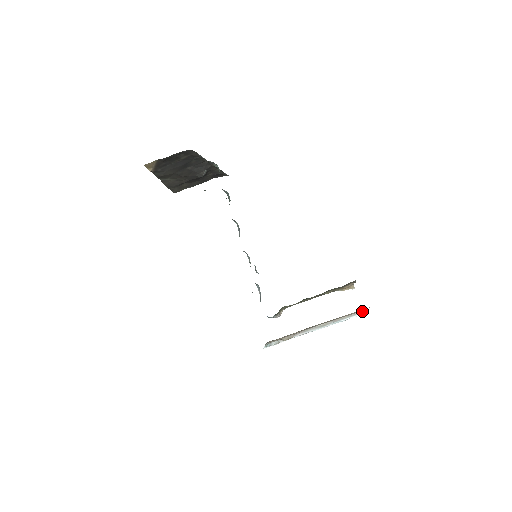
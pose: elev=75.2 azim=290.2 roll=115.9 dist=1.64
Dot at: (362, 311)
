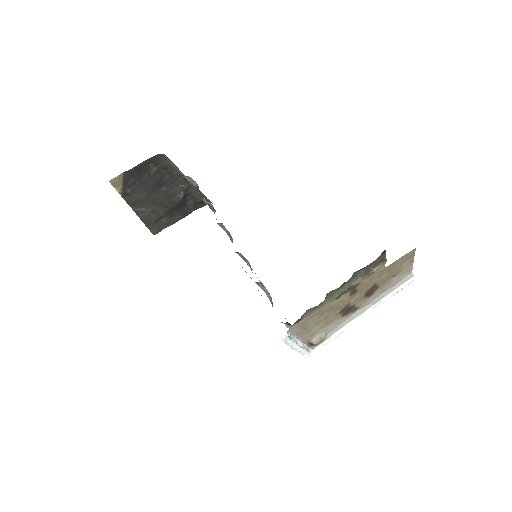
Dot at: (405, 278)
